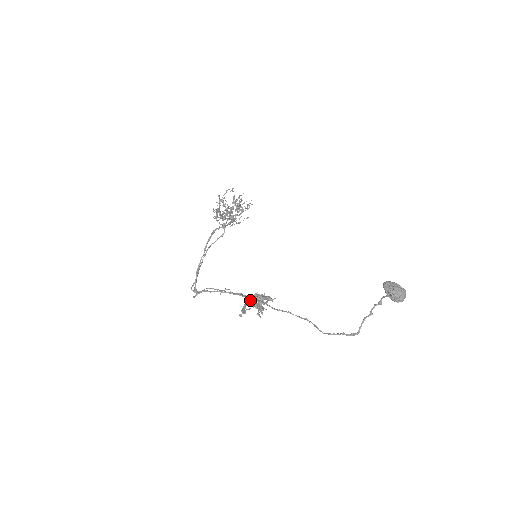
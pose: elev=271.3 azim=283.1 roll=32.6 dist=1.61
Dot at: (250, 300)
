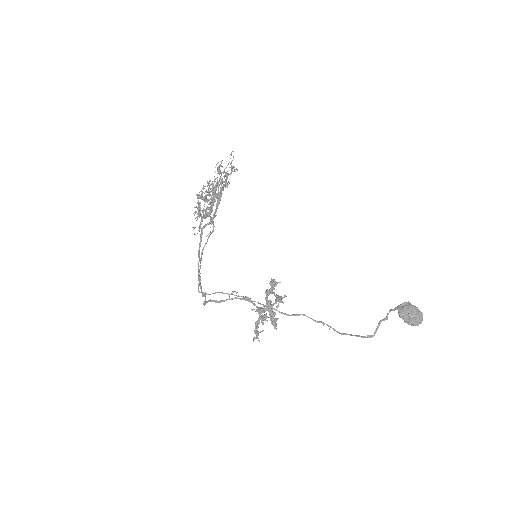
Dot at: (261, 321)
